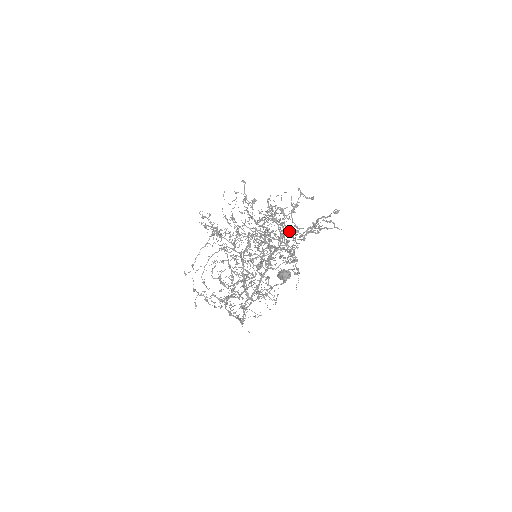
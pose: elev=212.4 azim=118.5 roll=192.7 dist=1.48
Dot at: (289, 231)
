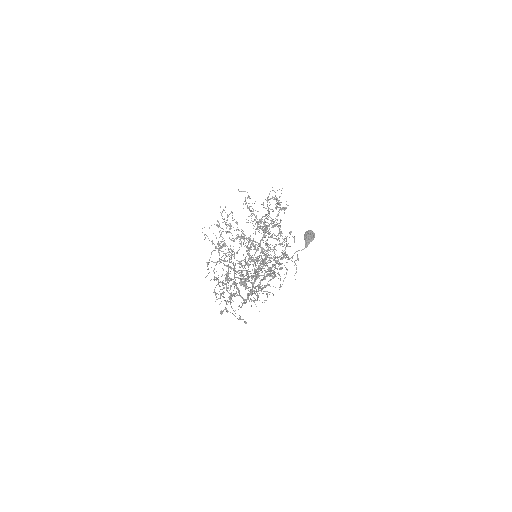
Dot at: (243, 284)
